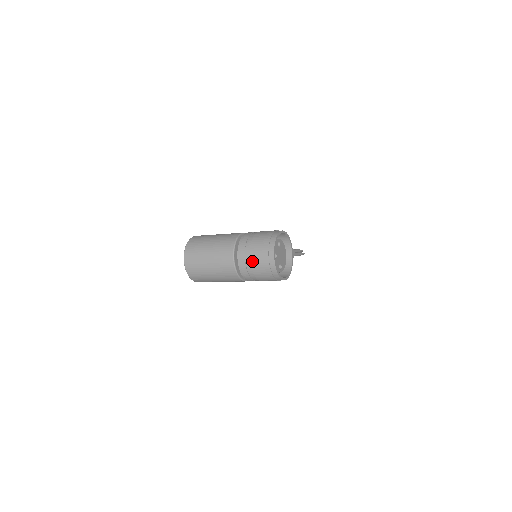
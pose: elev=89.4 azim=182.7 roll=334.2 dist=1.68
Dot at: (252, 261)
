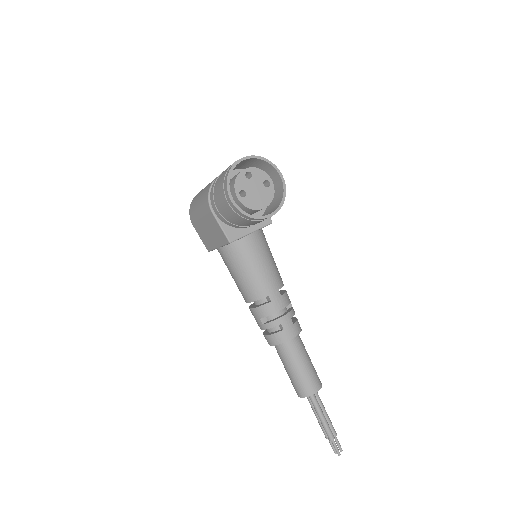
Dot at: occluded
